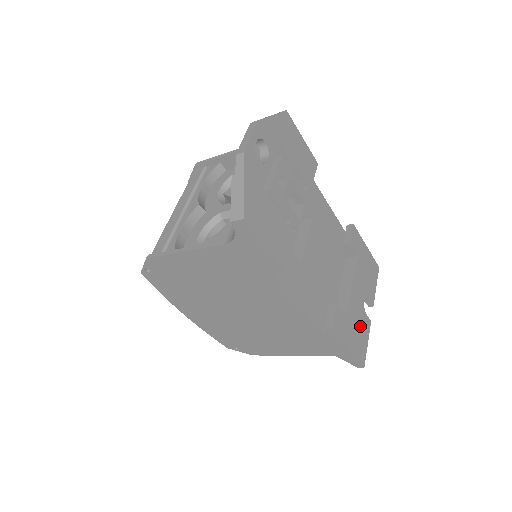
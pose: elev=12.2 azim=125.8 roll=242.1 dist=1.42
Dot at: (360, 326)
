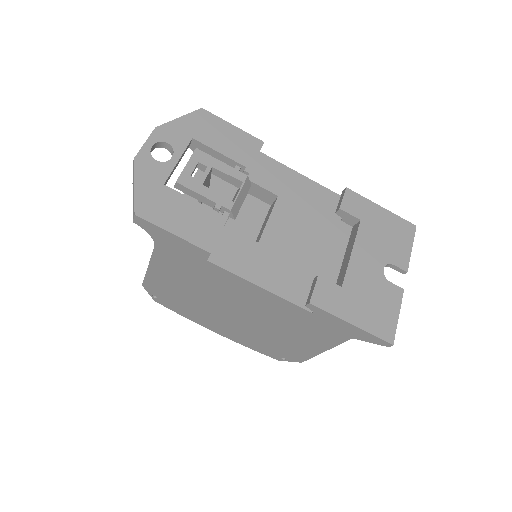
Dot at: (376, 297)
